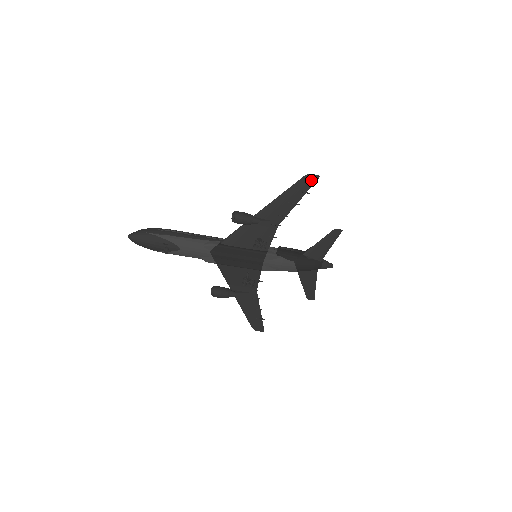
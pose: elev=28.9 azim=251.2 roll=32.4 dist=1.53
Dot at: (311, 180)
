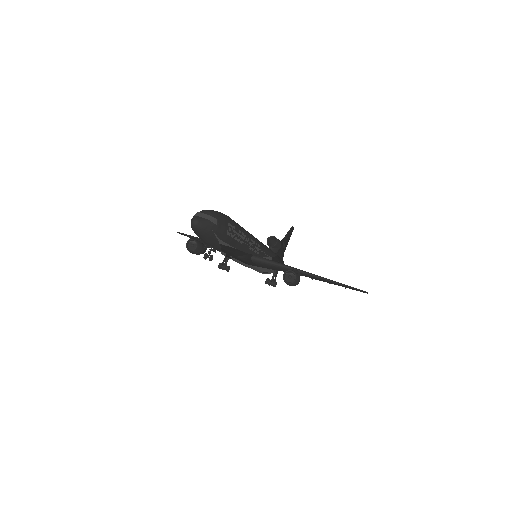
Dot at: (361, 291)
